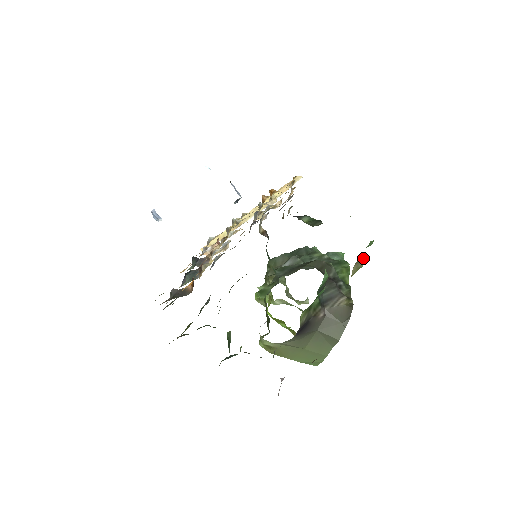
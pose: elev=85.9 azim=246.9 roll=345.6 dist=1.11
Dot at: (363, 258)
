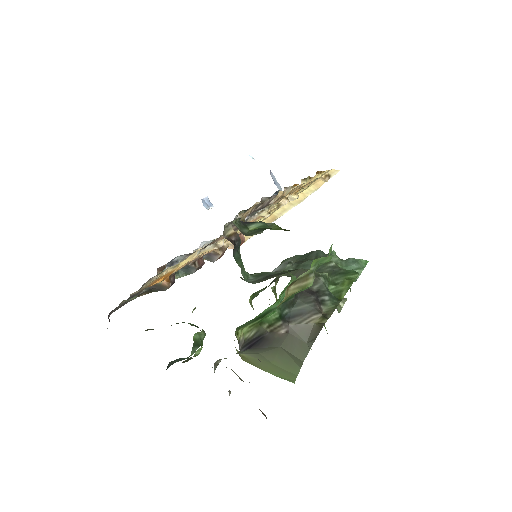
Dot at: (311, 276)
